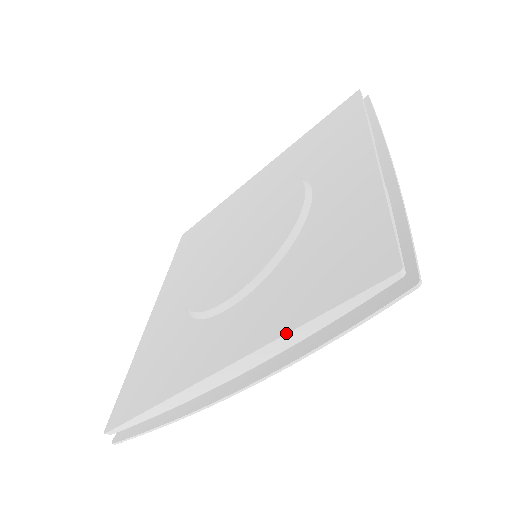
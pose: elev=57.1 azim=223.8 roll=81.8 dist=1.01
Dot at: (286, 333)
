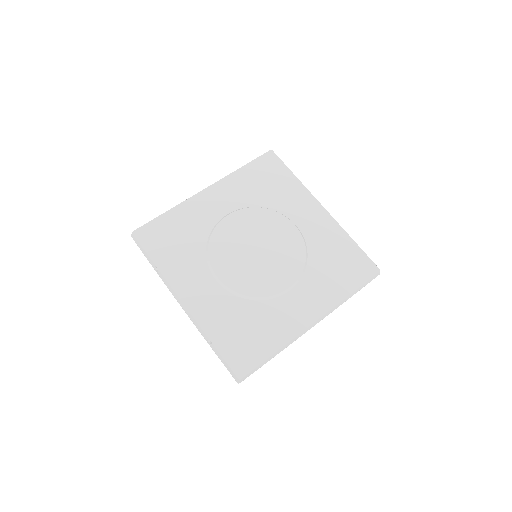
Dot at: occluded
